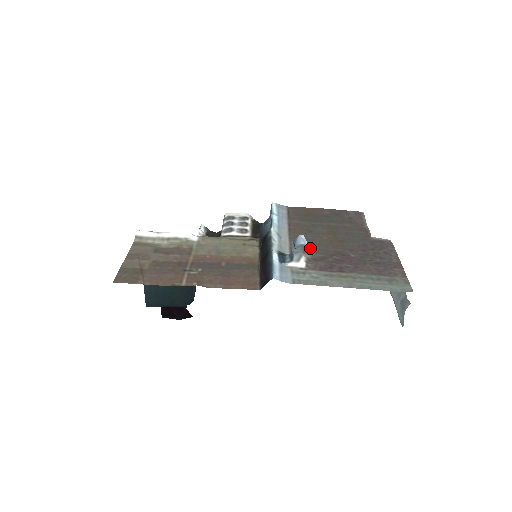
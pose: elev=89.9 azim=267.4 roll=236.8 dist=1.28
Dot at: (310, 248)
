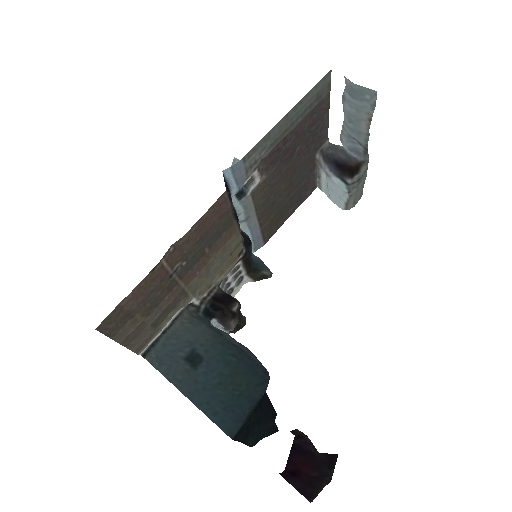
Dot at: (268, 185)
